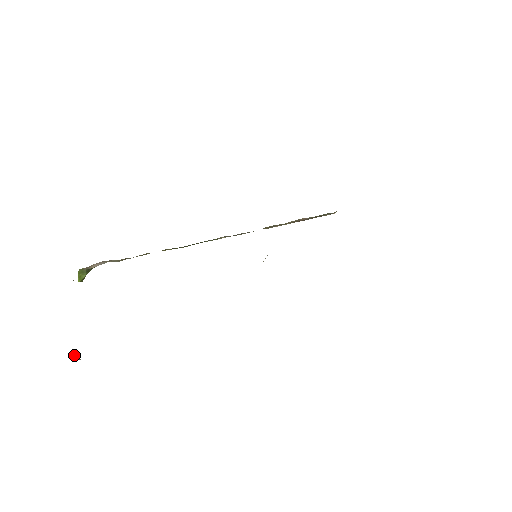
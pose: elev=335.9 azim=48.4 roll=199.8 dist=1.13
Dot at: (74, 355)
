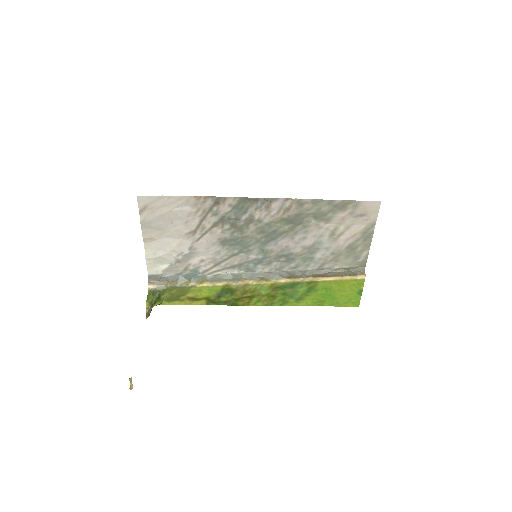
Dot at: (130, 388)
